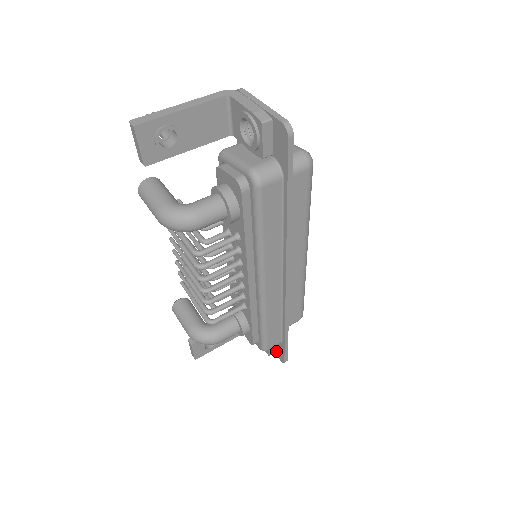
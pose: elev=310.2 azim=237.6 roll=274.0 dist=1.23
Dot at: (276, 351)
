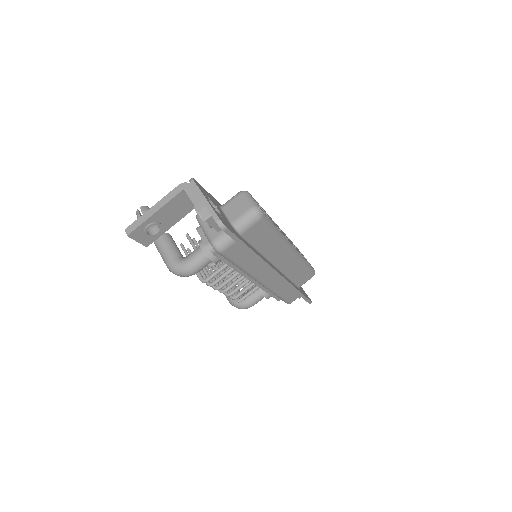
Dot at: occluded
